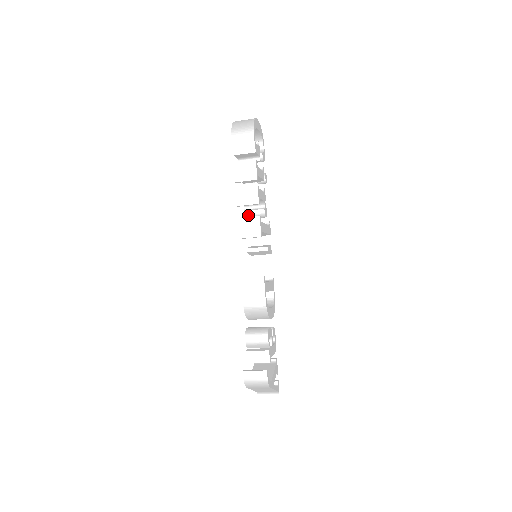
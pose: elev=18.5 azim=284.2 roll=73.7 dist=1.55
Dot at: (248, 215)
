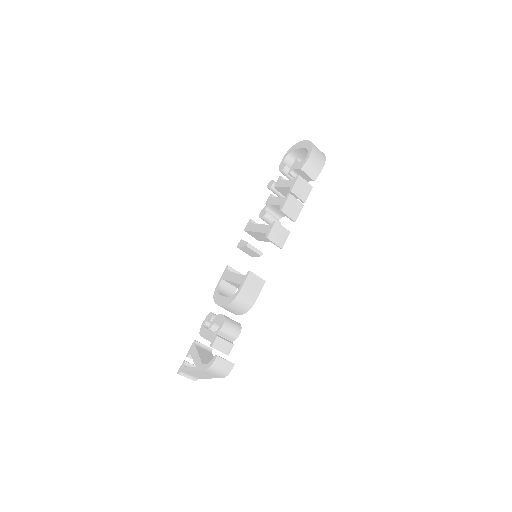
Dot at: (268, 218)
